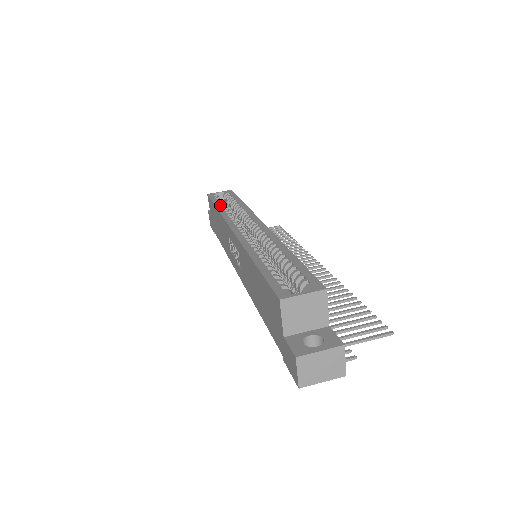
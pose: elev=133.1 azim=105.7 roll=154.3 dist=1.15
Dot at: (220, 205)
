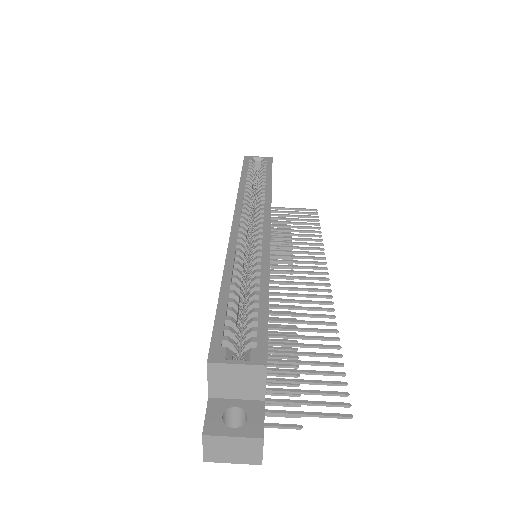
Dot at: (245, 179)
